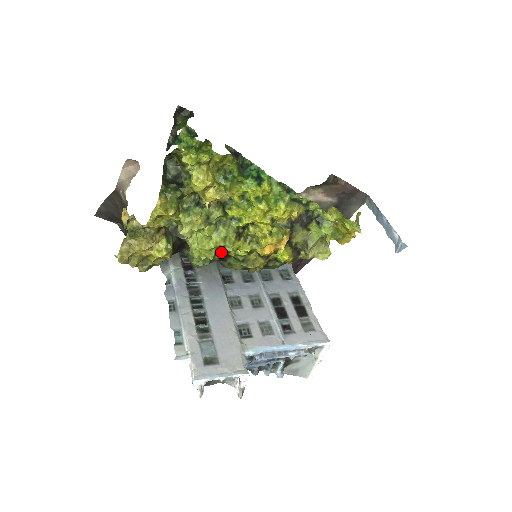
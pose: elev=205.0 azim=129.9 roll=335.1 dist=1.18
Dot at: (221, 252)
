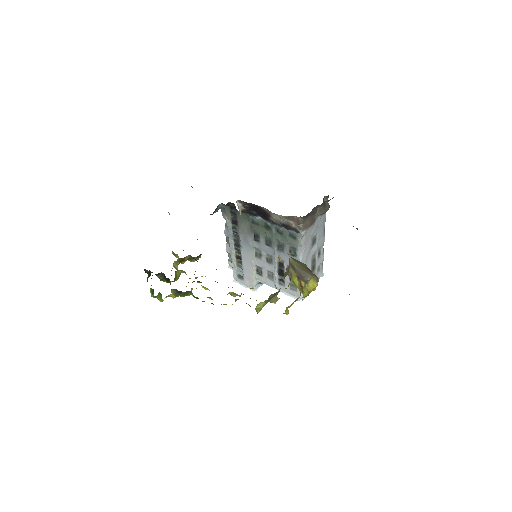
Dot at: occluded
